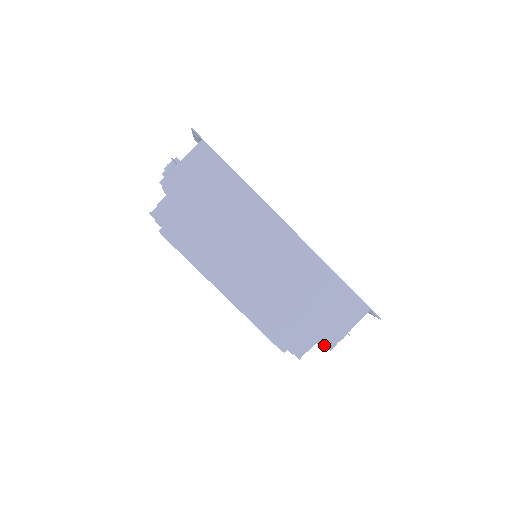
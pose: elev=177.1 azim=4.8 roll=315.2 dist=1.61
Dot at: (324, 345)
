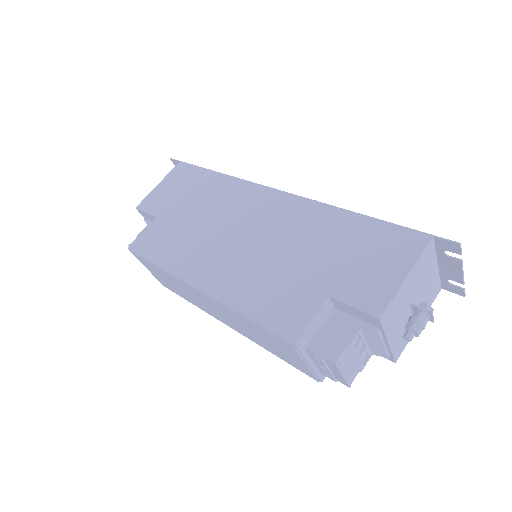
Dot at: (376, 328)
